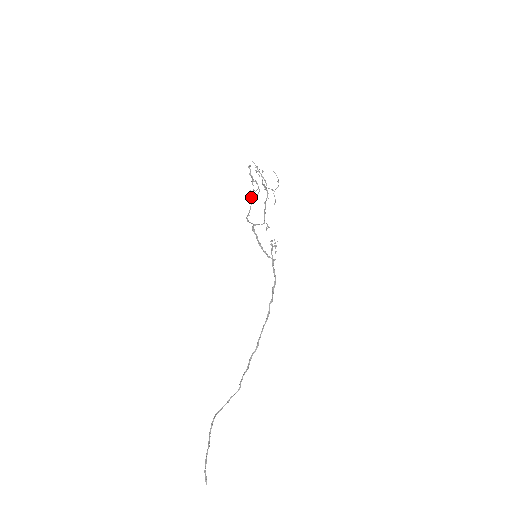
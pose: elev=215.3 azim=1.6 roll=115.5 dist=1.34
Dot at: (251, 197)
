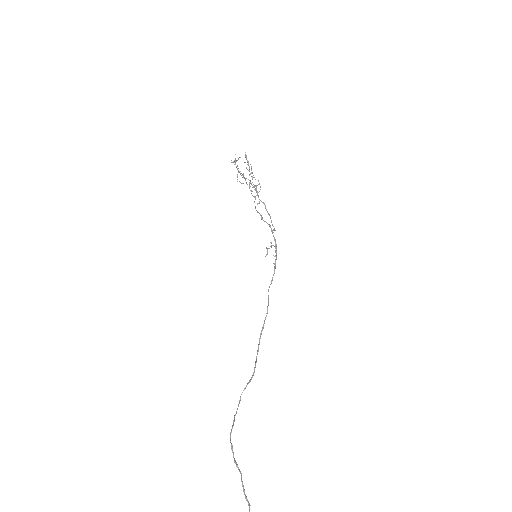
Dot at: (251, 191)
